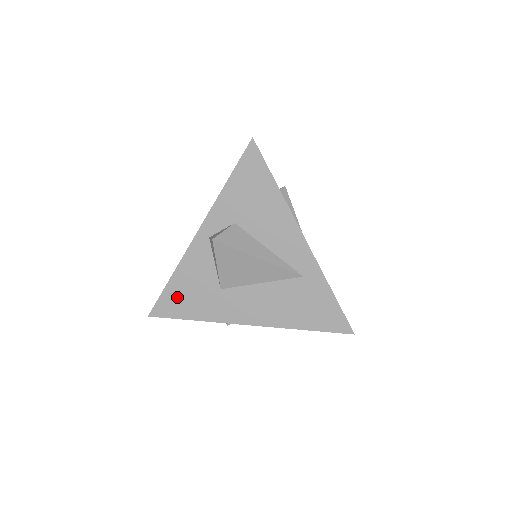
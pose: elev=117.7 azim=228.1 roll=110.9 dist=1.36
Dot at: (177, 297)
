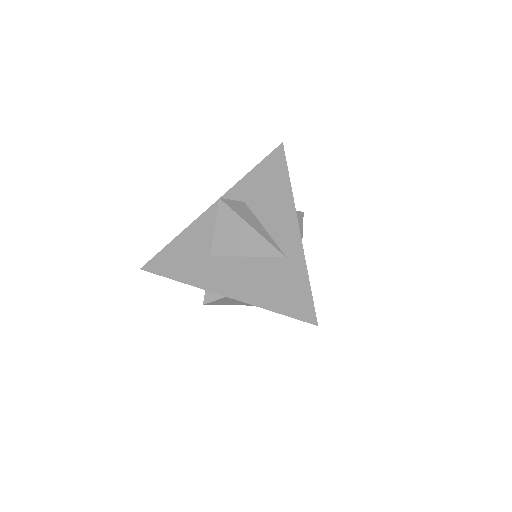
Dot at: (171, 256)
